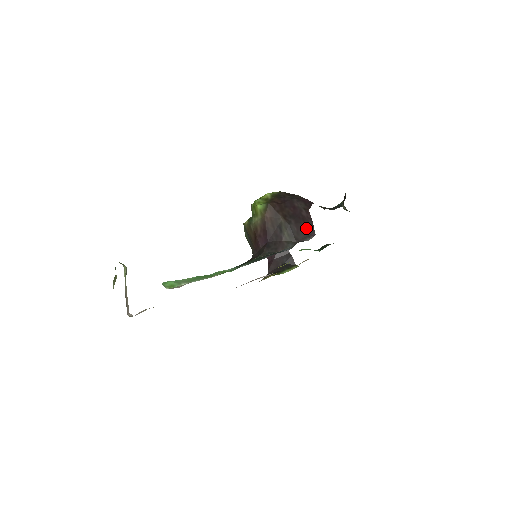
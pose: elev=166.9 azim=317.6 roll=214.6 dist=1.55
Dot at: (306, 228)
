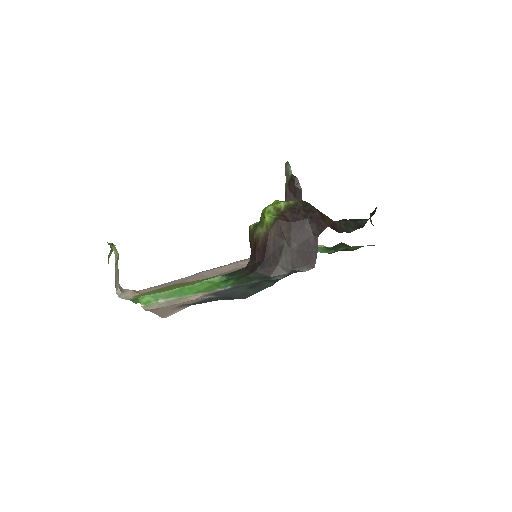
Dot at: (308, 257)
